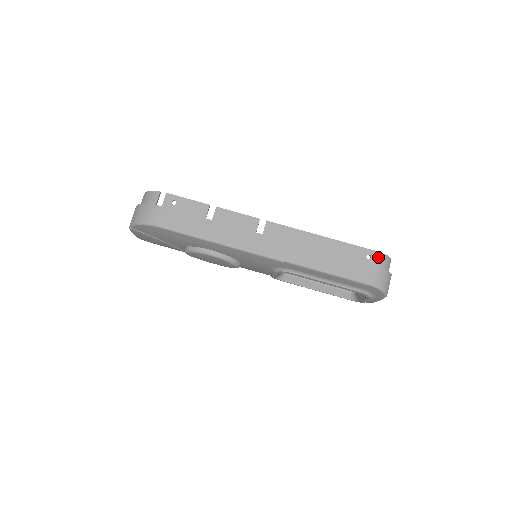
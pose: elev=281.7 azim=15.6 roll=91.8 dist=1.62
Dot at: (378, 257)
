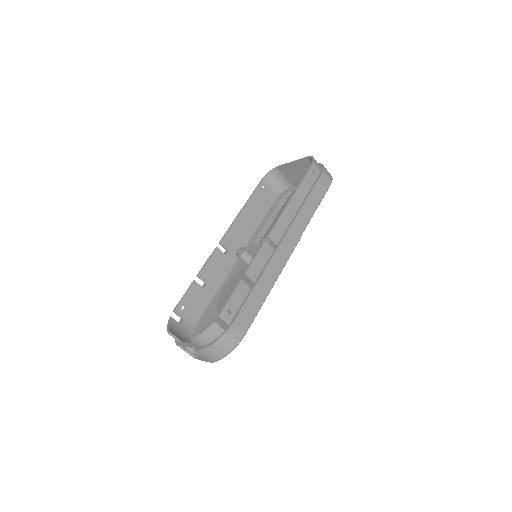
Dot at: (315, 166)
